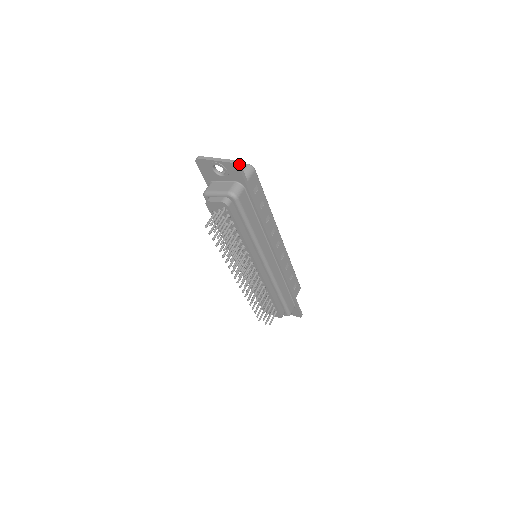
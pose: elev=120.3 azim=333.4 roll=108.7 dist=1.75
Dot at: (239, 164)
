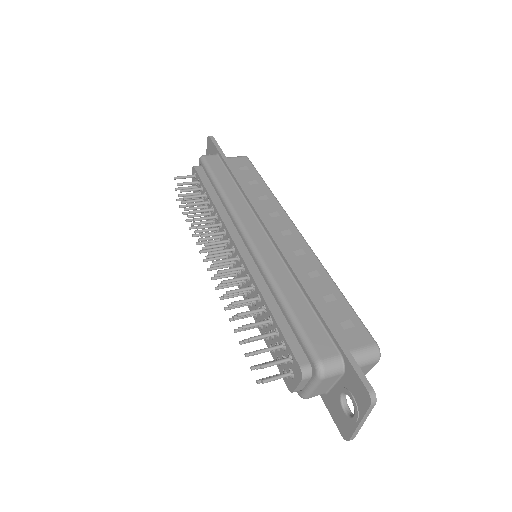
Dot at: (211, 136)
